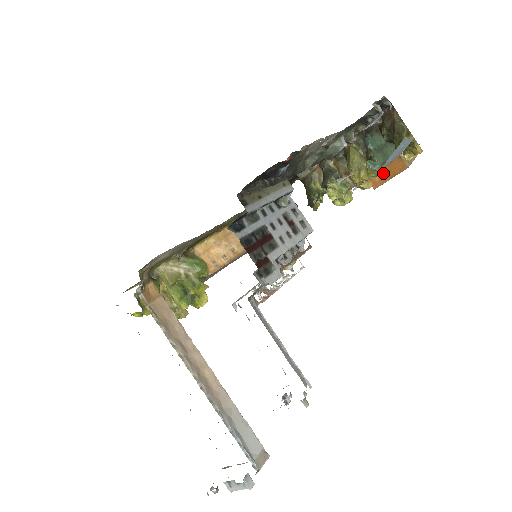
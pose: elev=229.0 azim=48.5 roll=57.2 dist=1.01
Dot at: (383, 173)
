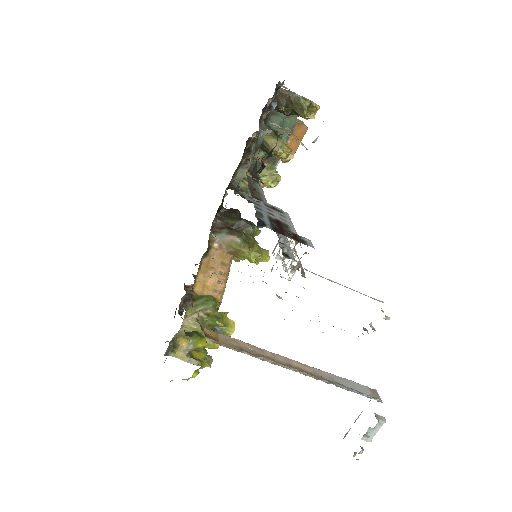
Dot at: (292, 143)
